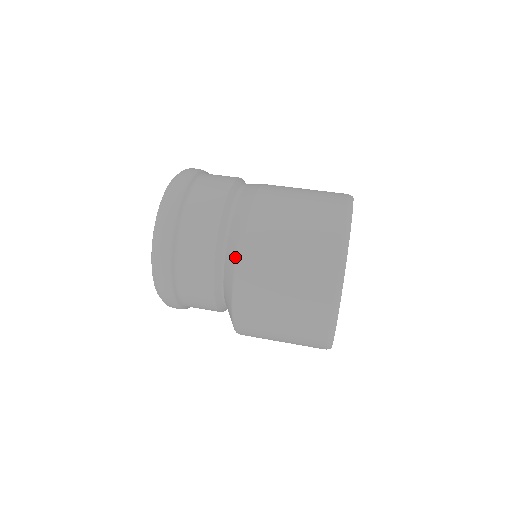
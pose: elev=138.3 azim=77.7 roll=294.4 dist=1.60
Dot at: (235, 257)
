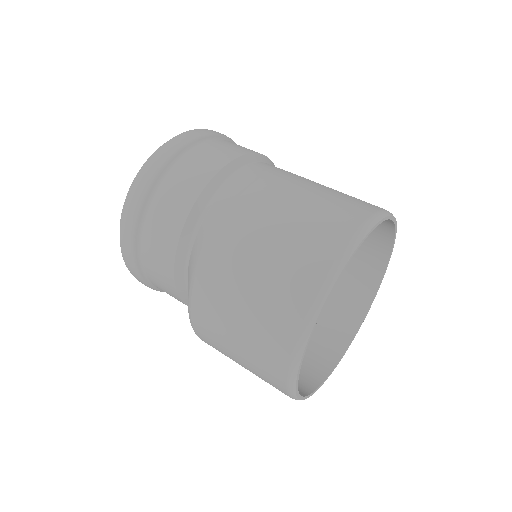
Dot at: occluded
